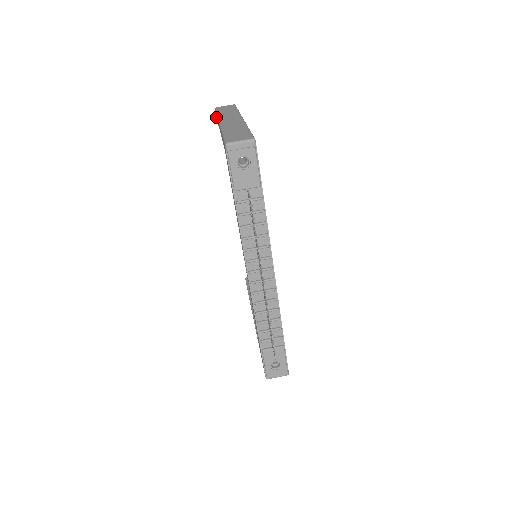
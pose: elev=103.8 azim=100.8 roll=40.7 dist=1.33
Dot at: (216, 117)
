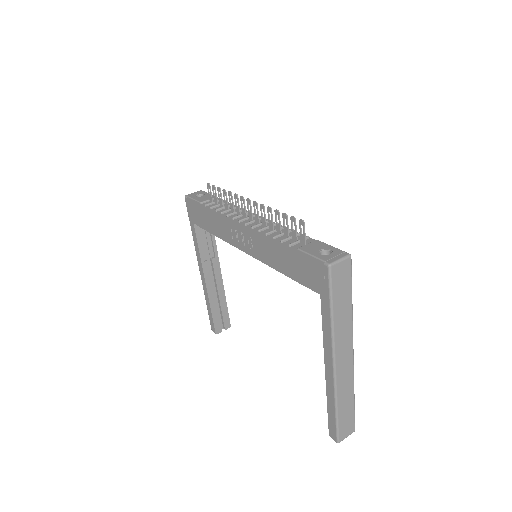
Dot at: (214, 331)
